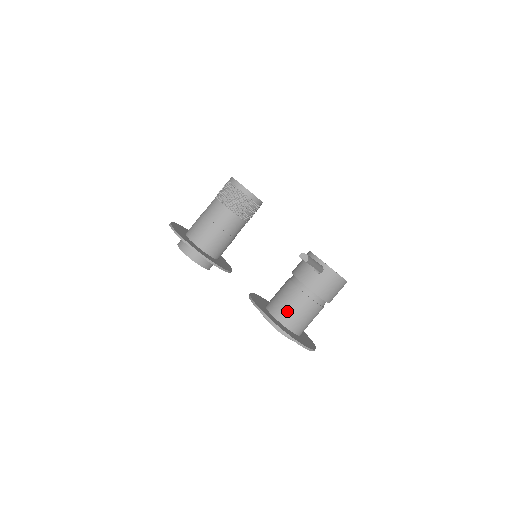
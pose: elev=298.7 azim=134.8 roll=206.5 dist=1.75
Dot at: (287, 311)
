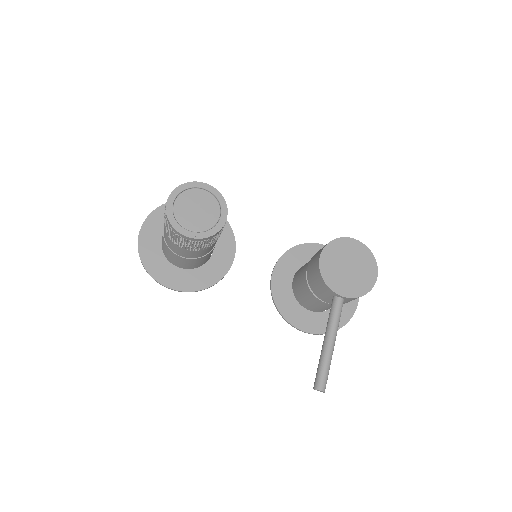
Dot at: (318, 309)
